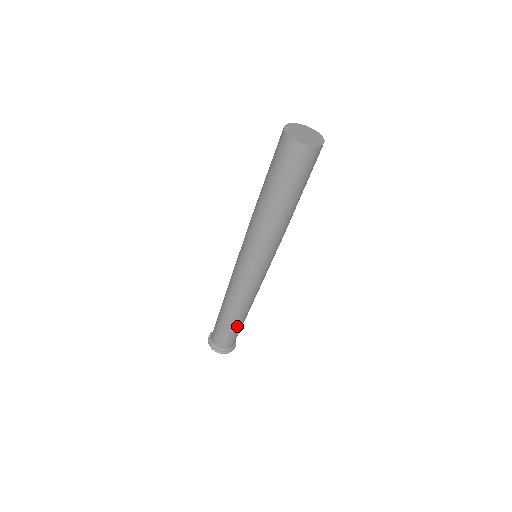
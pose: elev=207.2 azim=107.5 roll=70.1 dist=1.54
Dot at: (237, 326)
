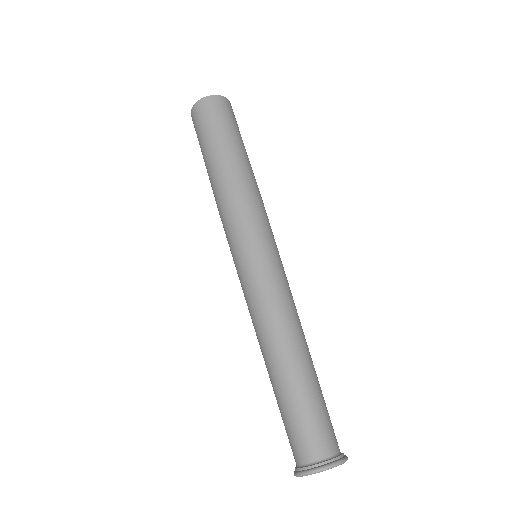
Dot at: (298, 384)
